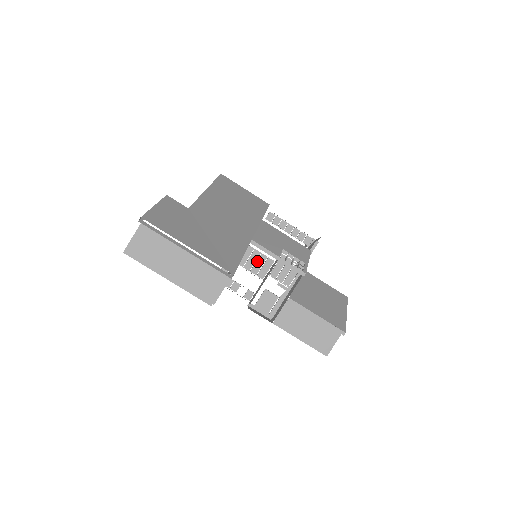
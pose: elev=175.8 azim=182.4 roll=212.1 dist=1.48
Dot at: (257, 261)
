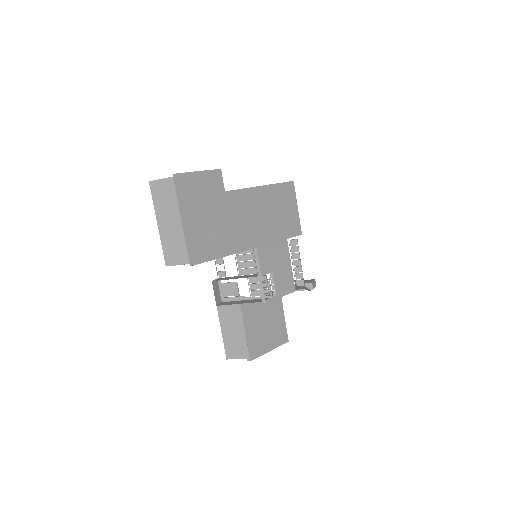
Dot at: (248, 261)
